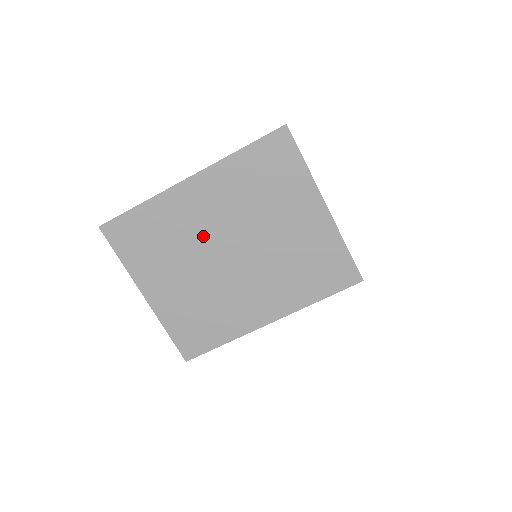
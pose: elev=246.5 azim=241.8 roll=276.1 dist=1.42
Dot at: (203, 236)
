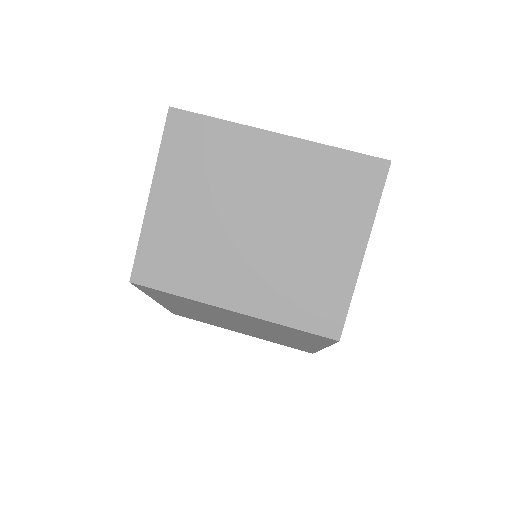
Dot at: (246, 189)
